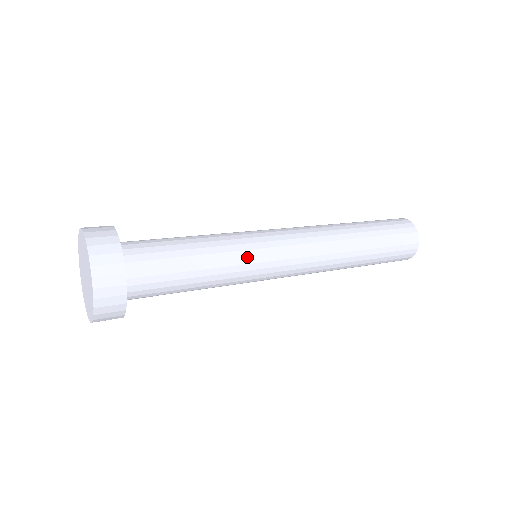
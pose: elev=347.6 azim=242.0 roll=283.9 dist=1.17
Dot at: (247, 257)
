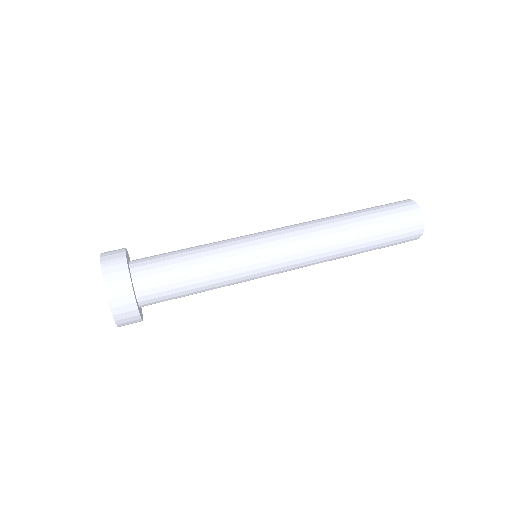
Dot at: (243, 277)
